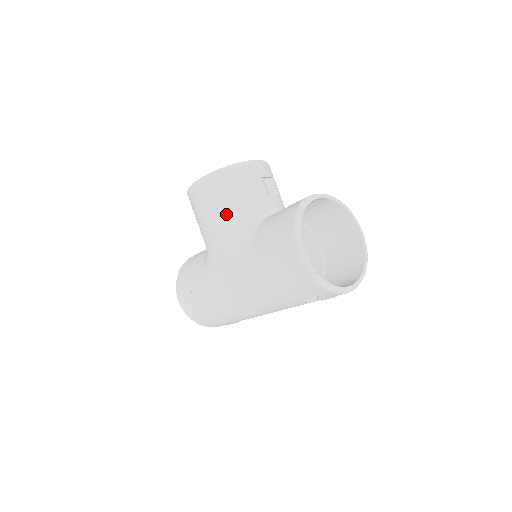
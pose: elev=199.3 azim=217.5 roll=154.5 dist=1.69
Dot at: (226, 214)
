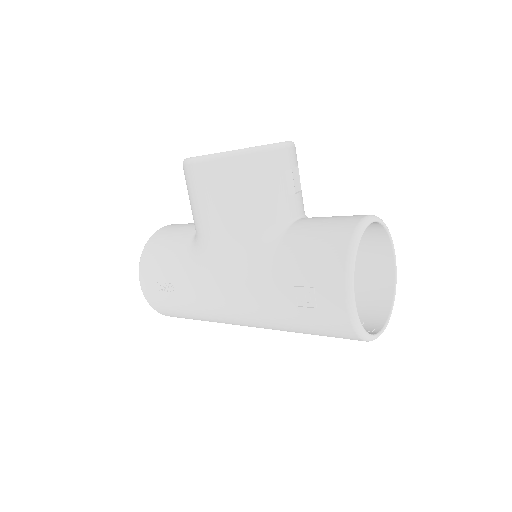
Dot at: (243, 212)
